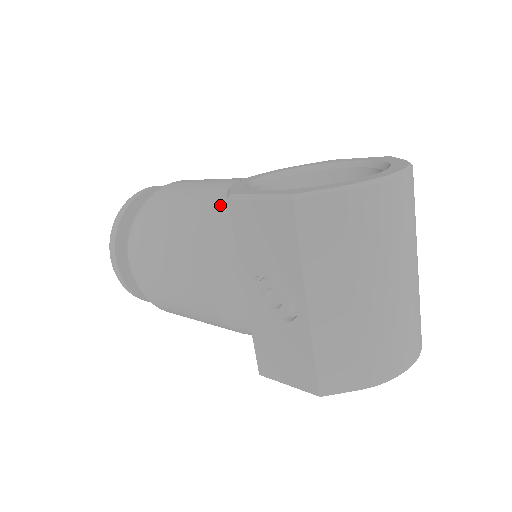
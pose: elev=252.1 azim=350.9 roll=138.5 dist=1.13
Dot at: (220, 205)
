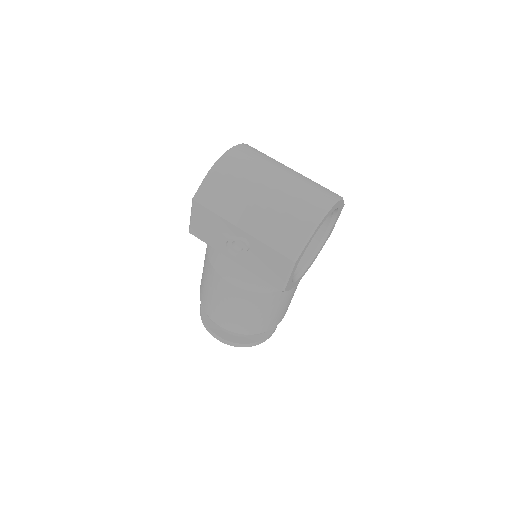
Dot at: (207, 246)
